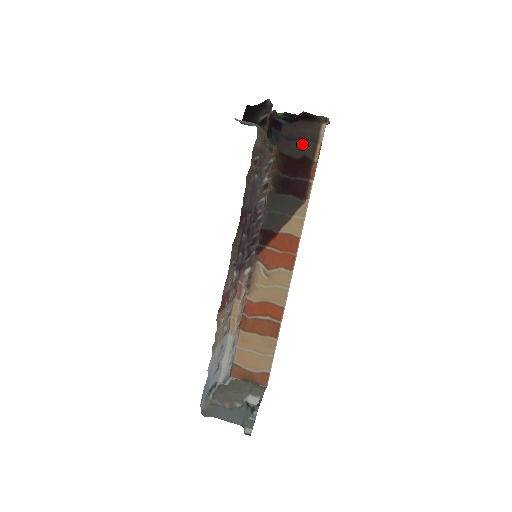
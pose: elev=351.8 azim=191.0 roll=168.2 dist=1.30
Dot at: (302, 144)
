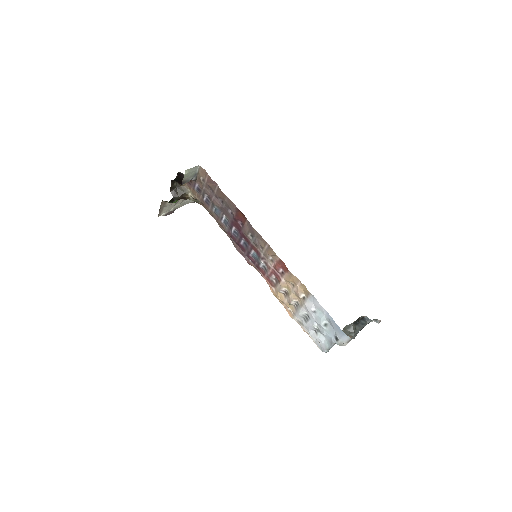
Dot at: occluded
